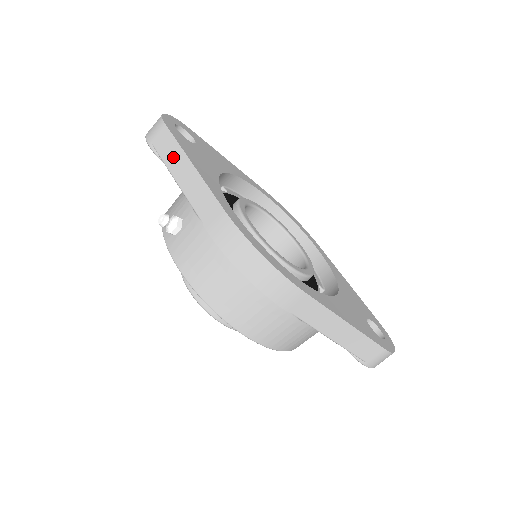
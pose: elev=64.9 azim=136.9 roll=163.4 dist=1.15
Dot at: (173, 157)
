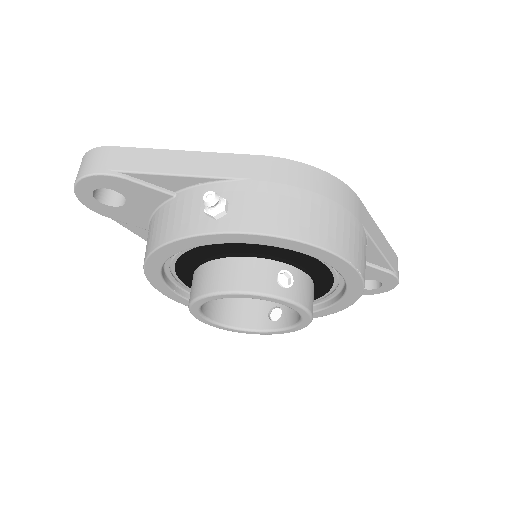
Dot at: (153, 161)
